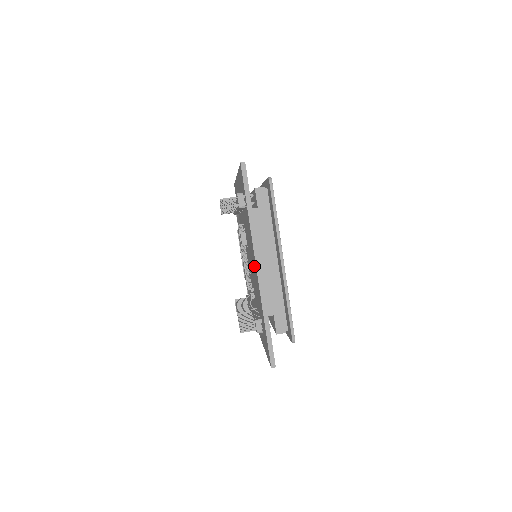
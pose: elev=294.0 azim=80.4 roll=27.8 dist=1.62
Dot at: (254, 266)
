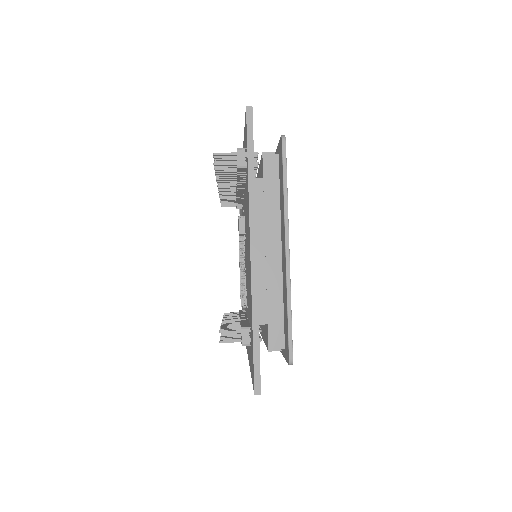
Dot at: occluded
